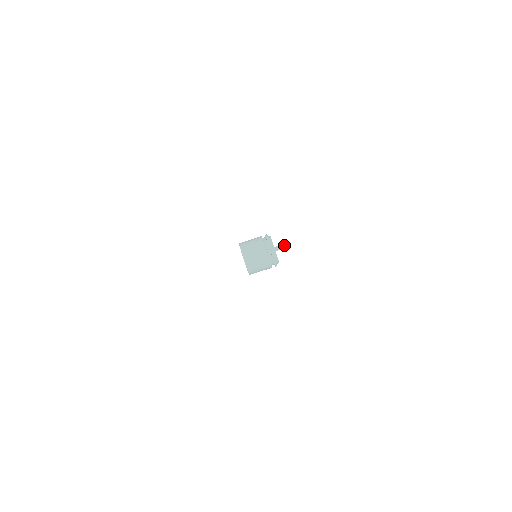
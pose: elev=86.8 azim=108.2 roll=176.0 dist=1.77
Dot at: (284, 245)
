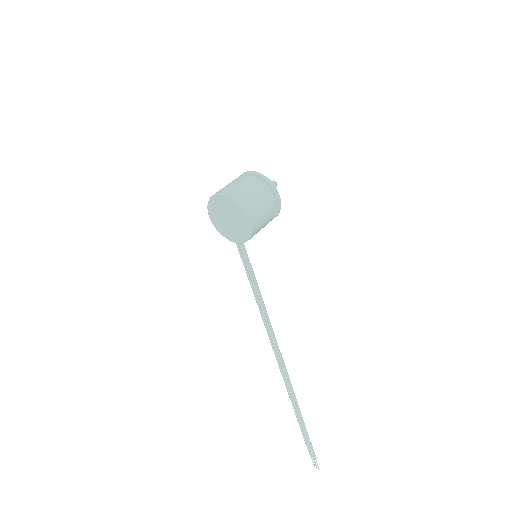
Dot at: occluded
